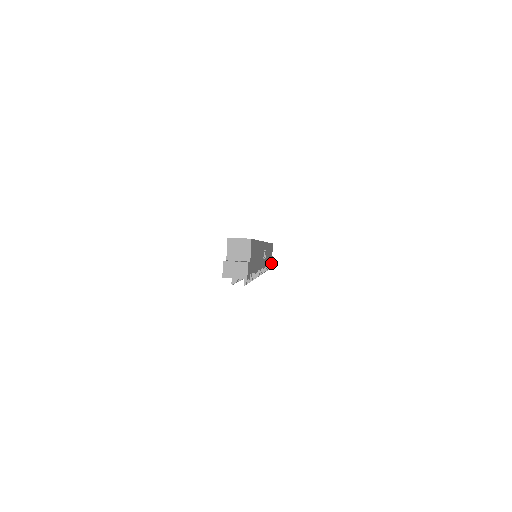
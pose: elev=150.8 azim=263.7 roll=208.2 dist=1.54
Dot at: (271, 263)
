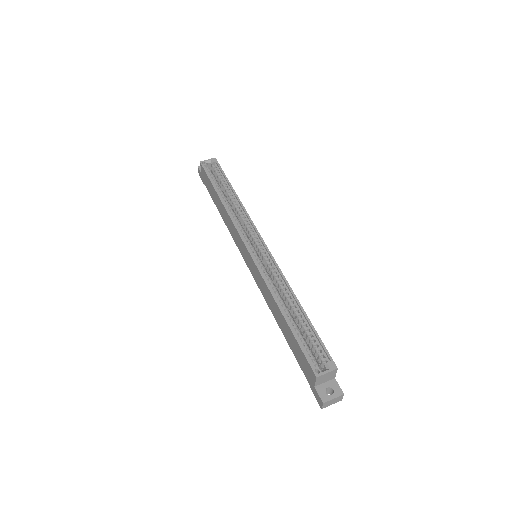
Dot at: occluded
